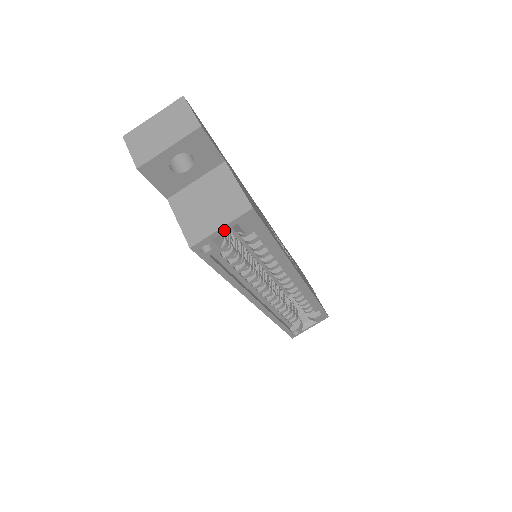
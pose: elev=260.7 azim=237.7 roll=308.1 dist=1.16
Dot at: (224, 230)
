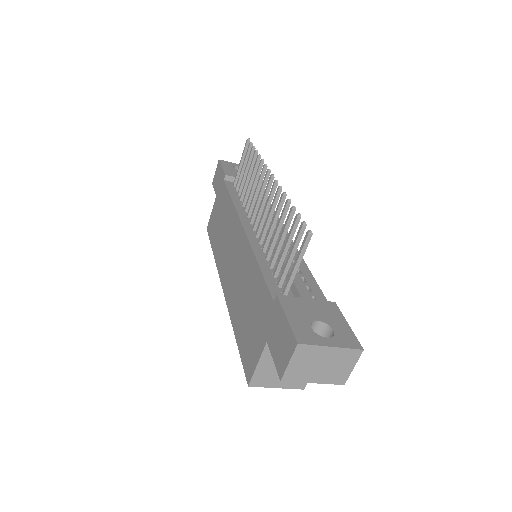
Dot at: (276, 384)
